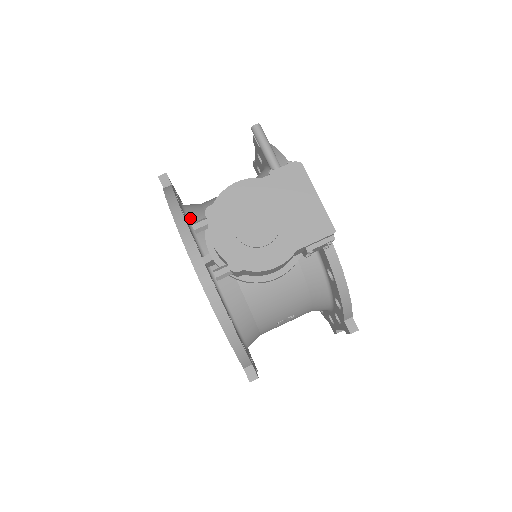
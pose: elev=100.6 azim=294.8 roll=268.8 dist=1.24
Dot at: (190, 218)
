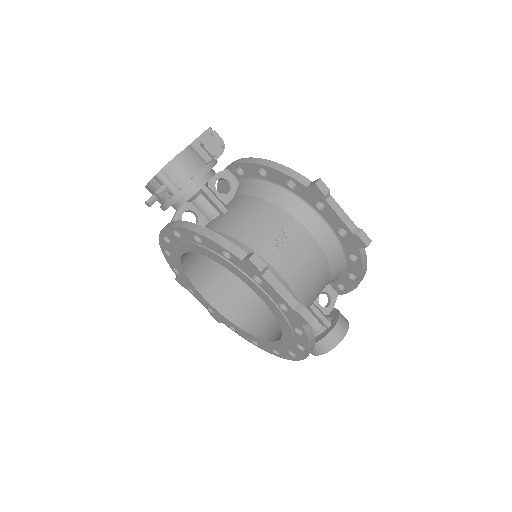
Dot at: occluded
